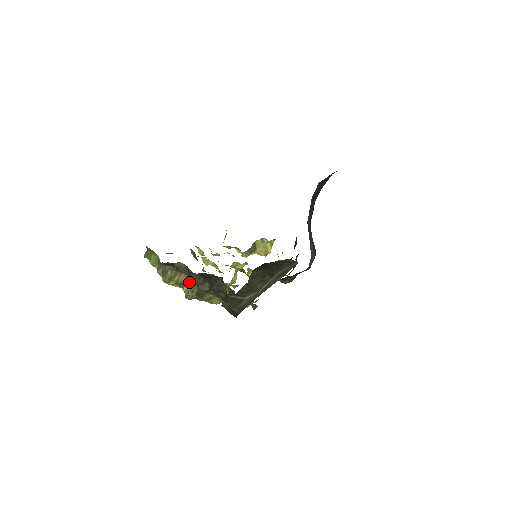
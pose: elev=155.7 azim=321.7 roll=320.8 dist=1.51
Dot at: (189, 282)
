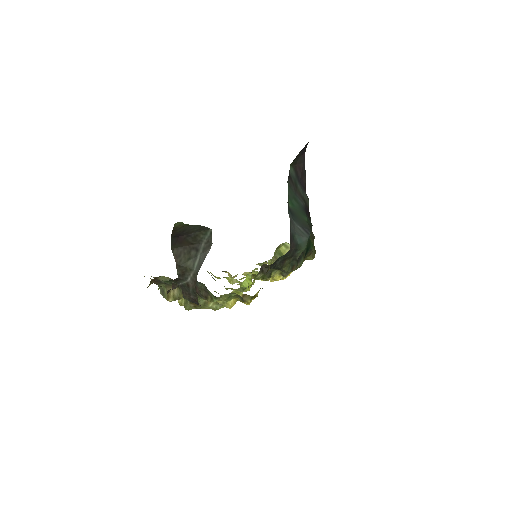
Dot at: occluded
